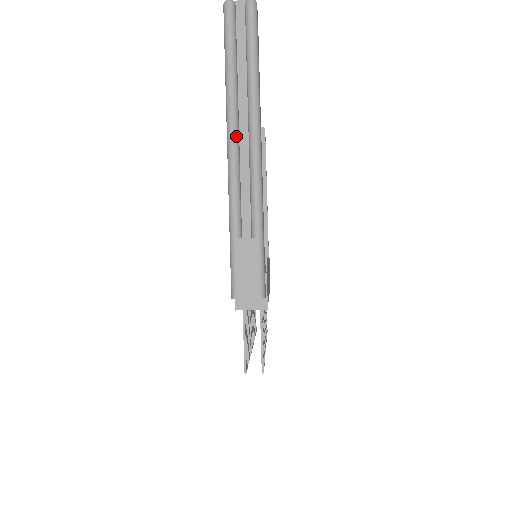
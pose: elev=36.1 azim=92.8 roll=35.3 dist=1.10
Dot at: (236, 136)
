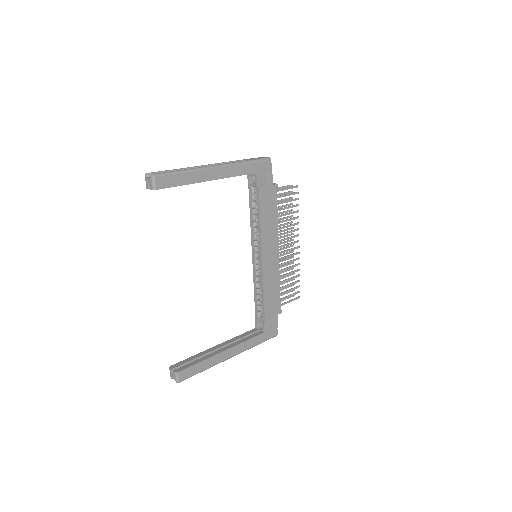
Dot at: occluded
